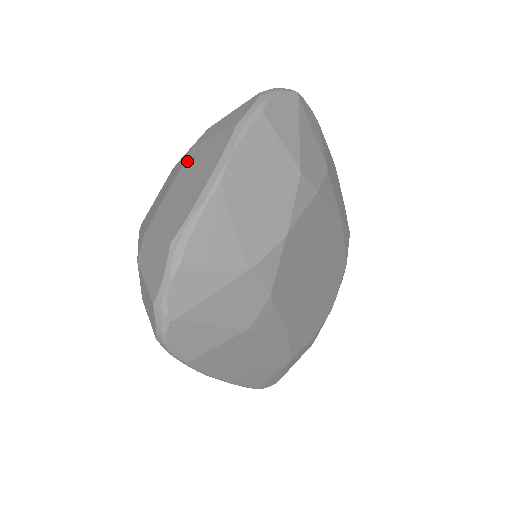
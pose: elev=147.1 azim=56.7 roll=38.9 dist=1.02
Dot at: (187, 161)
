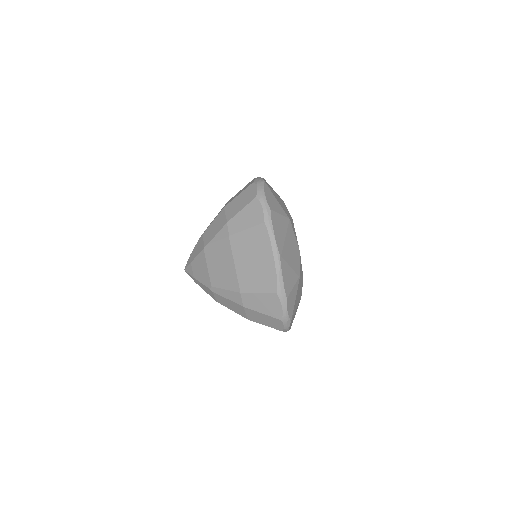
Dot at: (235, 247)
